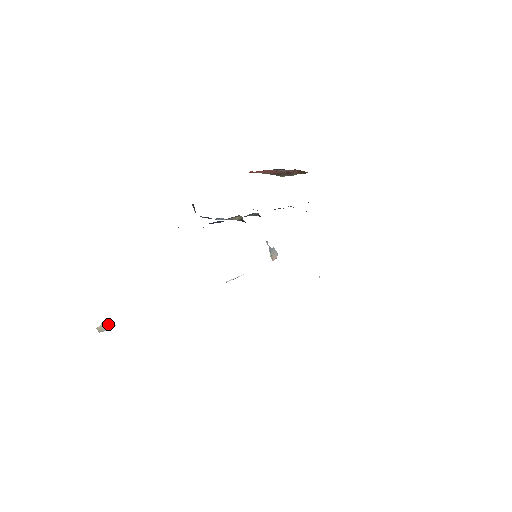
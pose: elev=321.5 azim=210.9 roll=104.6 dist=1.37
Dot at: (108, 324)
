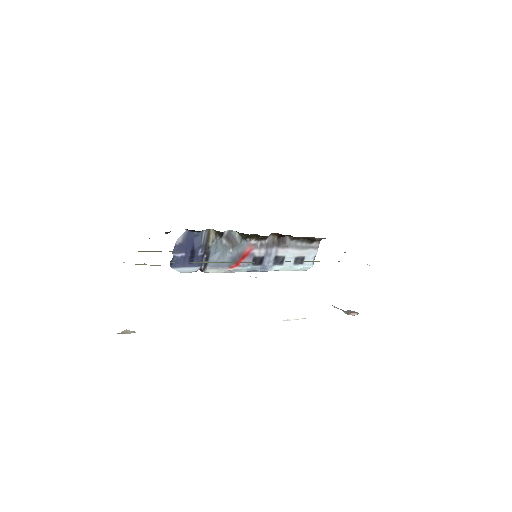
Dot at: (129, 331)
